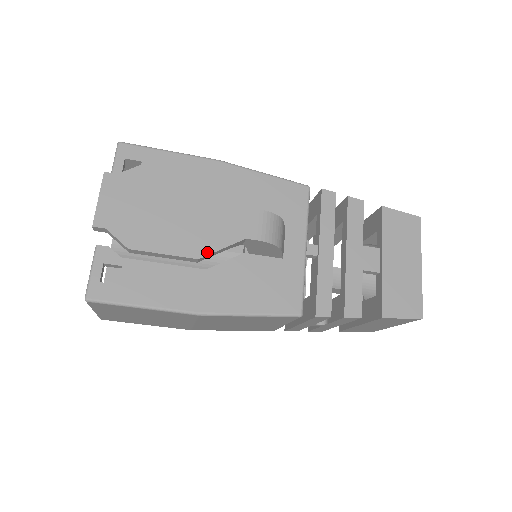
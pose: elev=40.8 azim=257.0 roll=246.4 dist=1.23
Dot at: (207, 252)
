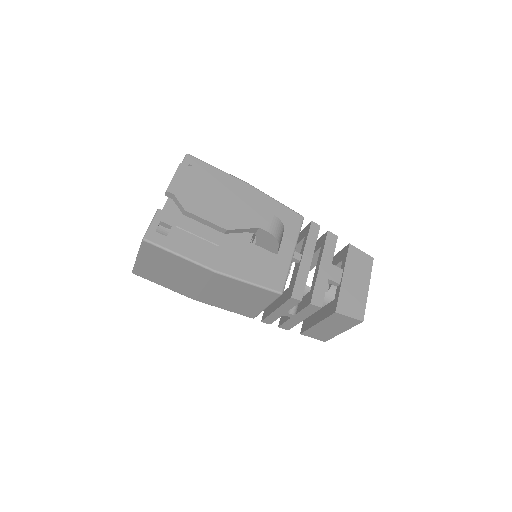
Dot at: (233, 228)
